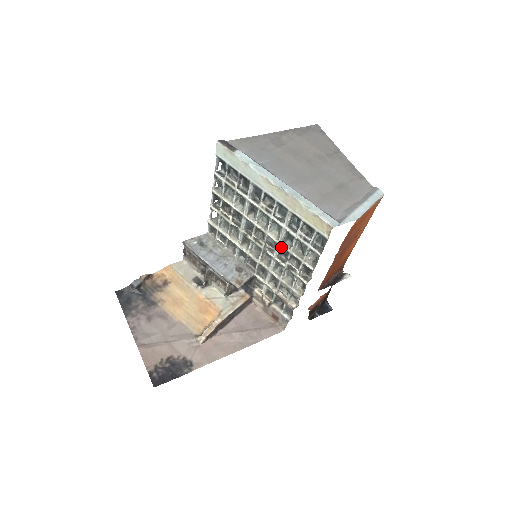
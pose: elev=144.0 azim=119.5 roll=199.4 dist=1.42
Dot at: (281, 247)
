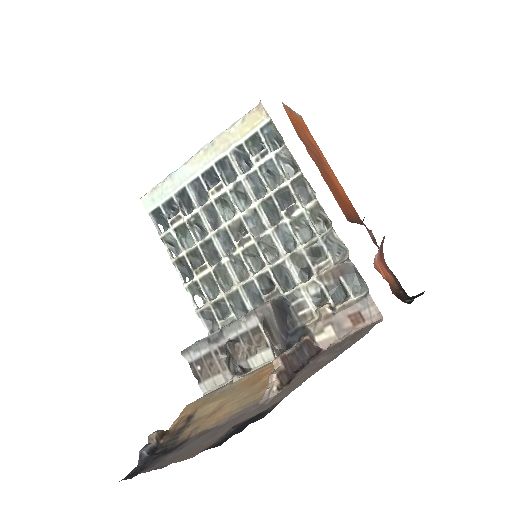
Dot at: (261, 205)
